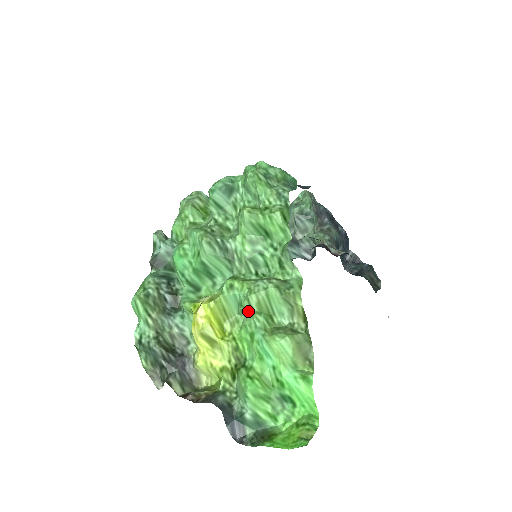
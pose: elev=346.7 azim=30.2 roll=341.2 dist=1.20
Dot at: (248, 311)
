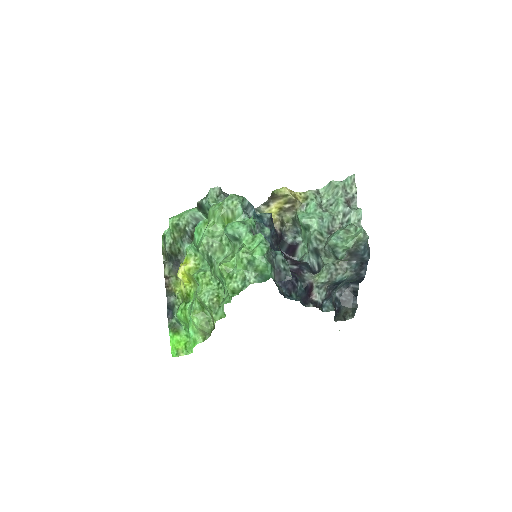
Dot at: (196, 295)
